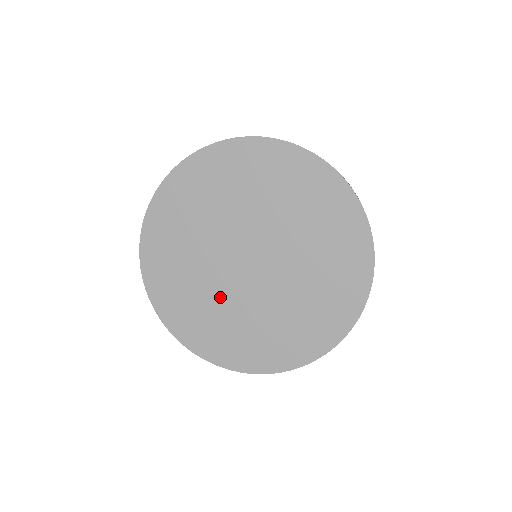
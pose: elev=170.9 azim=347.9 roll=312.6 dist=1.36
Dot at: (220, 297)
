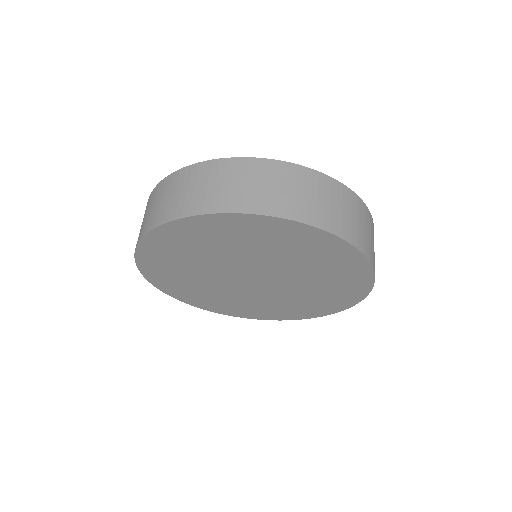
Dot at: (240, 296)
